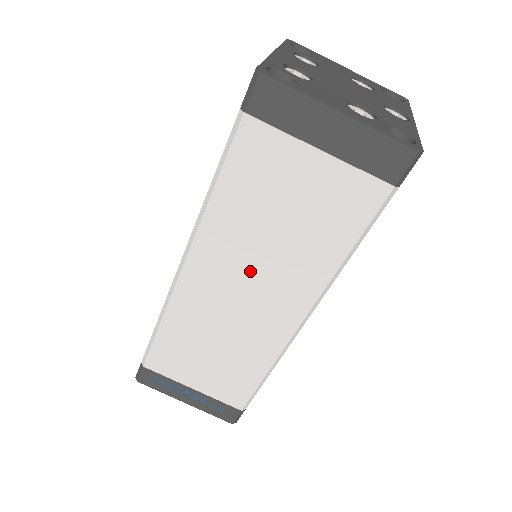
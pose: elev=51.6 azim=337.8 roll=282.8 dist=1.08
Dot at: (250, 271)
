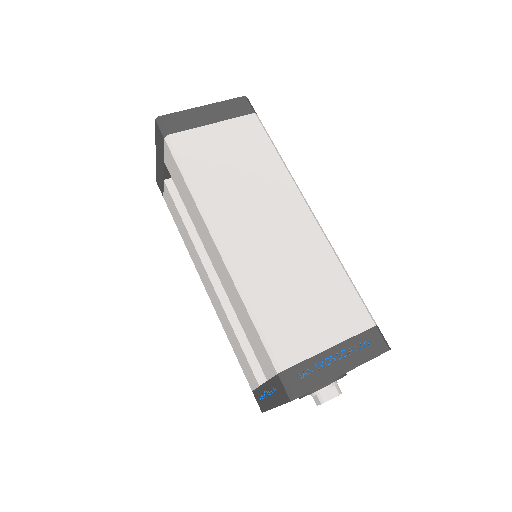
Dot at: (253, 206)
